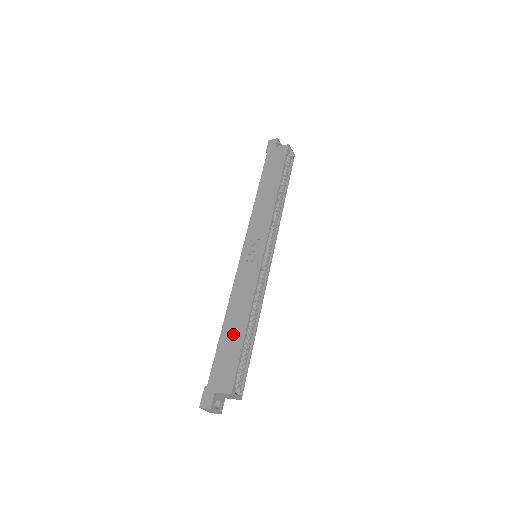
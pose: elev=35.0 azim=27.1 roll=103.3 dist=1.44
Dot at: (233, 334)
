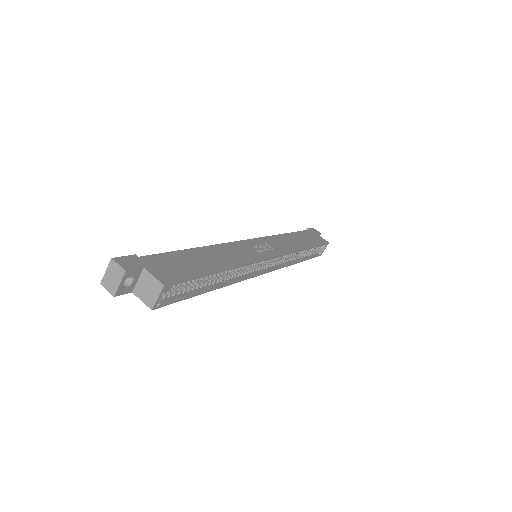
Dot at: (203, 260)
